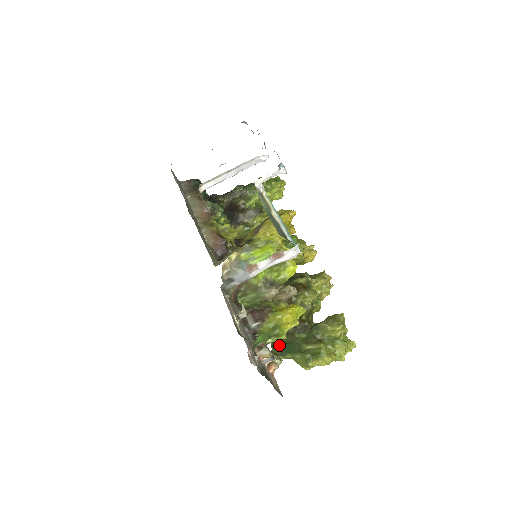
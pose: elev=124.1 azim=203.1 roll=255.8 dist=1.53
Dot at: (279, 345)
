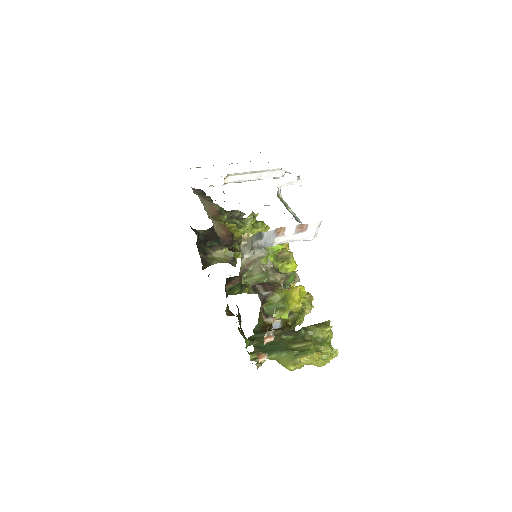
Dot at: (263, 346)
